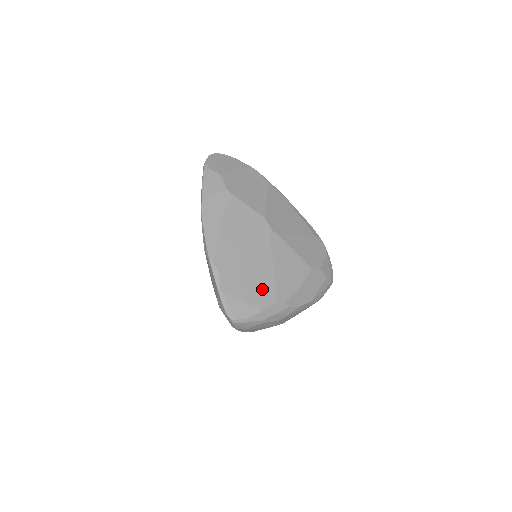
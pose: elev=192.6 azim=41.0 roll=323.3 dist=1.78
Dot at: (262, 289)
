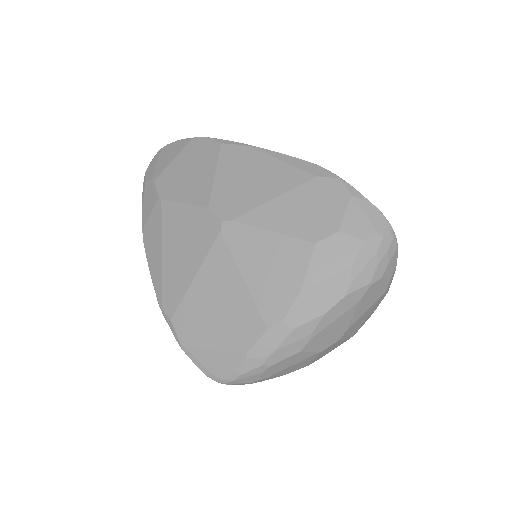
Dot at: (237, 319)
